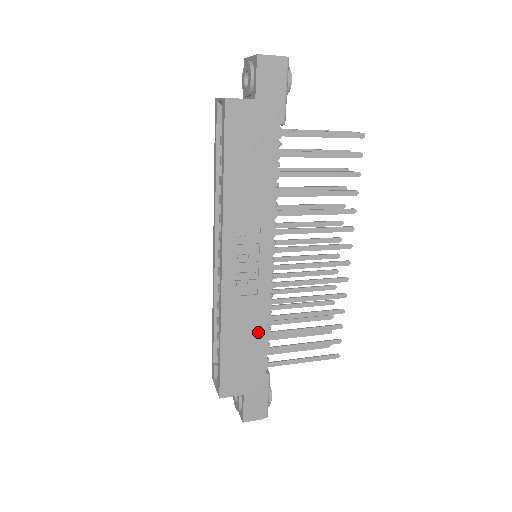
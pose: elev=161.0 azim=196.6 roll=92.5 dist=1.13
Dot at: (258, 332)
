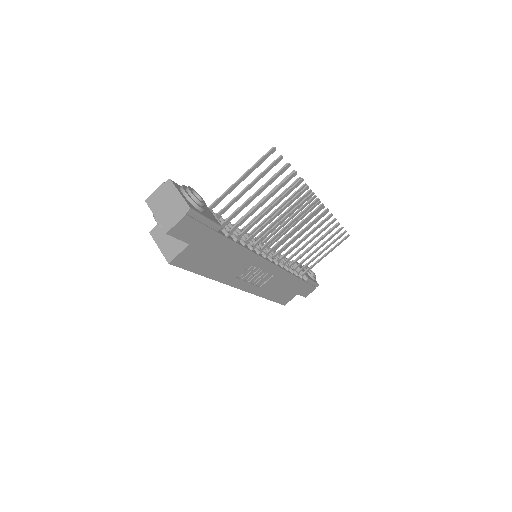
Dot at: (287, 280)
